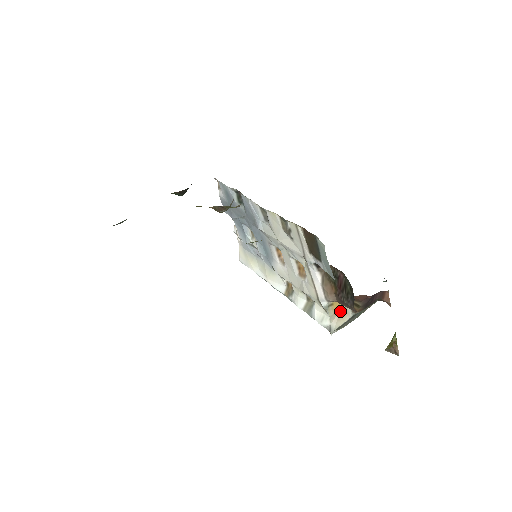
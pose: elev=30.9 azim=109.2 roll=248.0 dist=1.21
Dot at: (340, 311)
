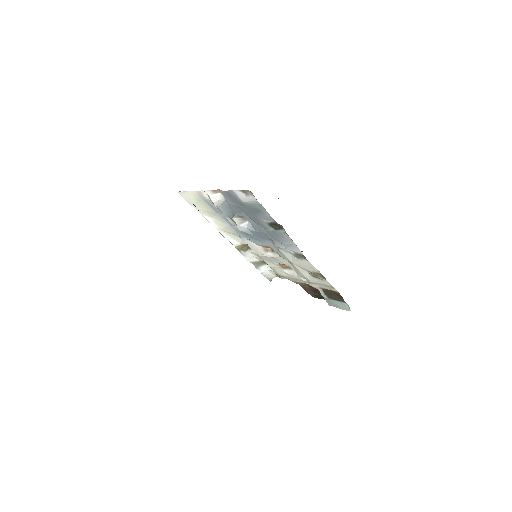
Dot at: occluded
